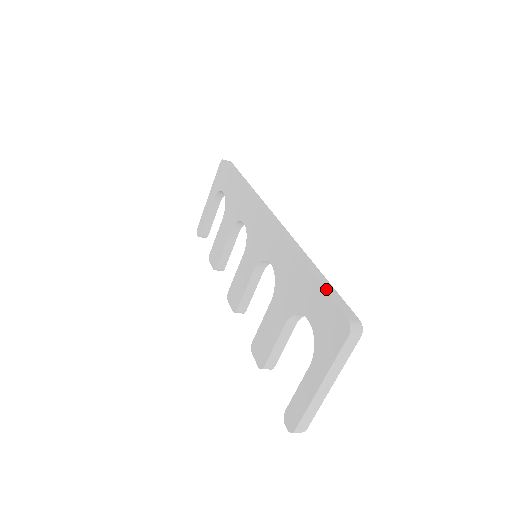
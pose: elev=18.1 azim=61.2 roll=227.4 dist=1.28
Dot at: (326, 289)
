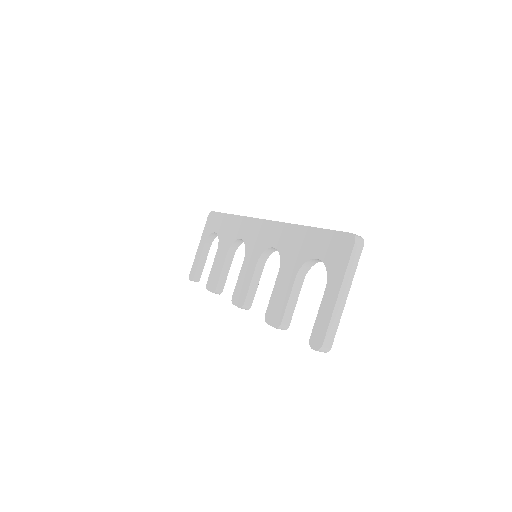
Dot at: (328, 229)
